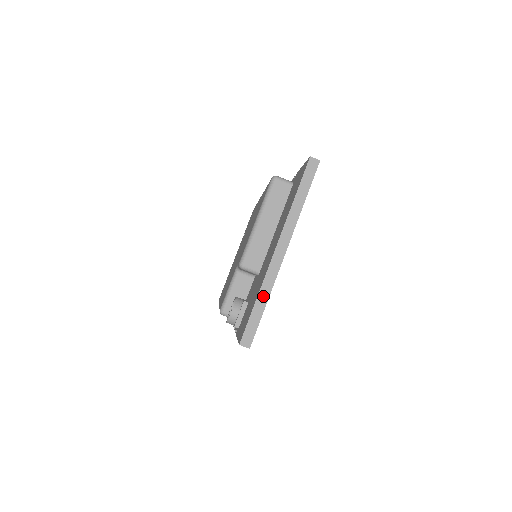
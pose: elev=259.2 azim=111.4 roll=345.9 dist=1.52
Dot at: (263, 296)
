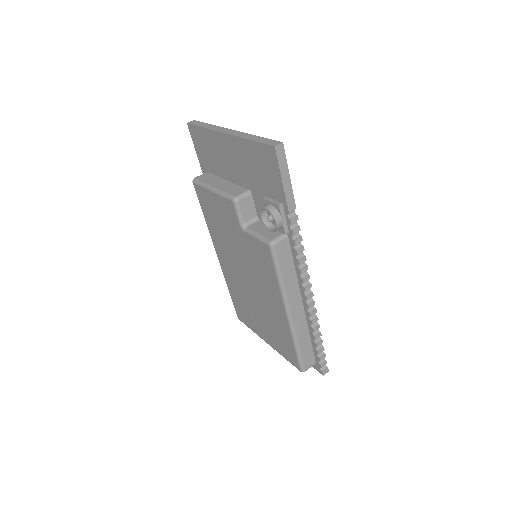
Dot at: (250, 137)
